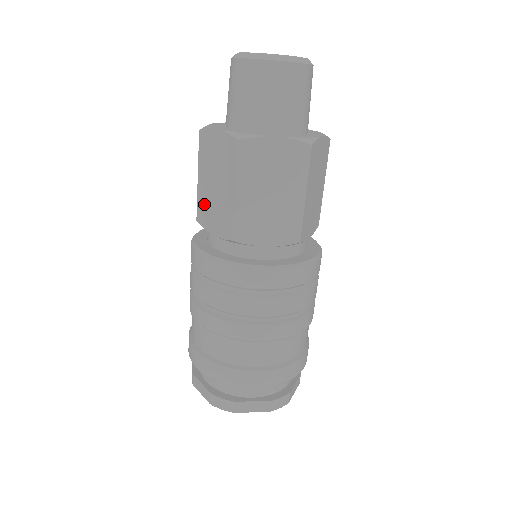
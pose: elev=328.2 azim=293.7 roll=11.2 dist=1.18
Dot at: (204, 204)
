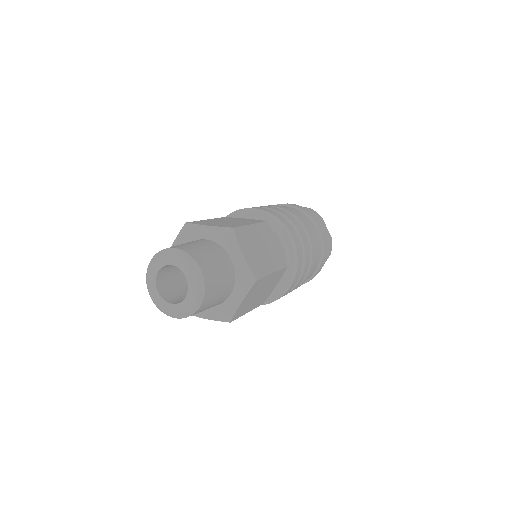
Dot at: occluded
